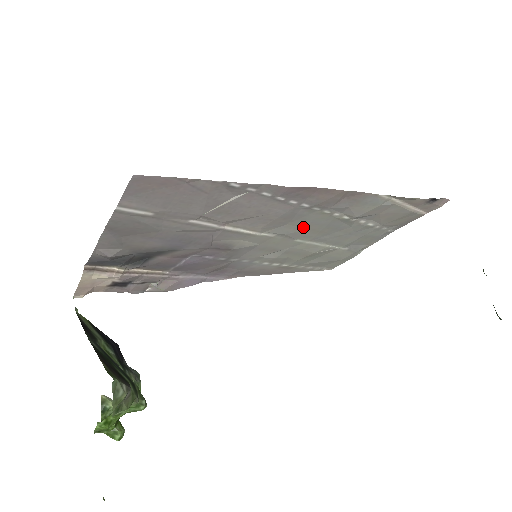
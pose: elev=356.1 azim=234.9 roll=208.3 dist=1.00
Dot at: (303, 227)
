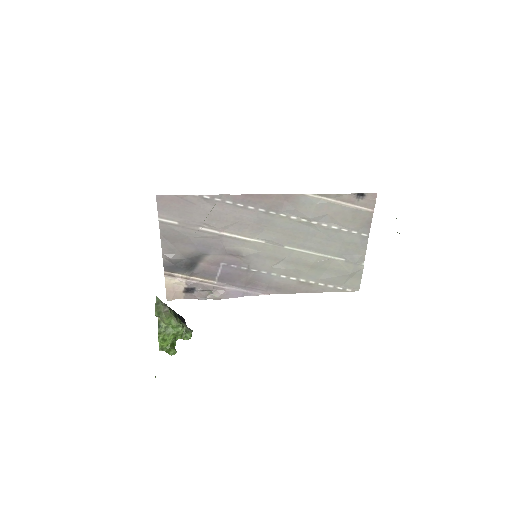
Dot at: (279, 232)
